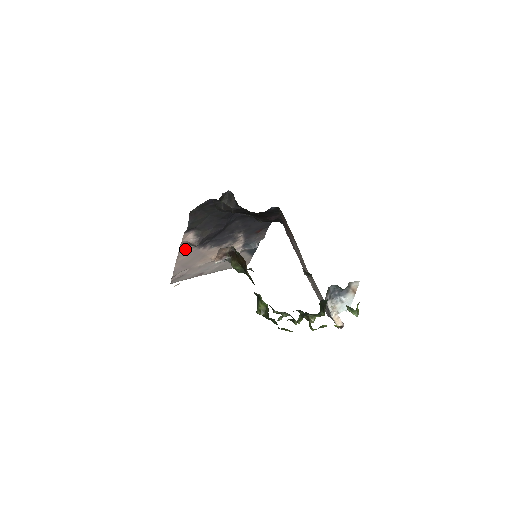
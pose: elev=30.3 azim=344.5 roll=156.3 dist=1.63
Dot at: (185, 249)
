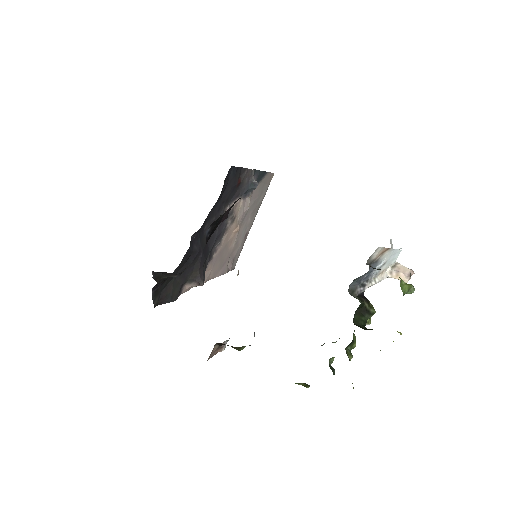
Dot at: occluded
